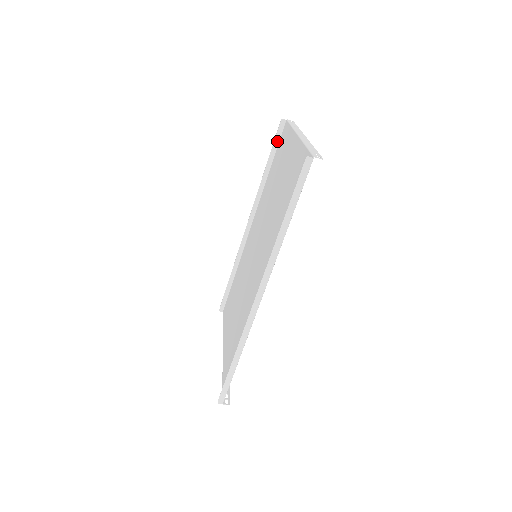
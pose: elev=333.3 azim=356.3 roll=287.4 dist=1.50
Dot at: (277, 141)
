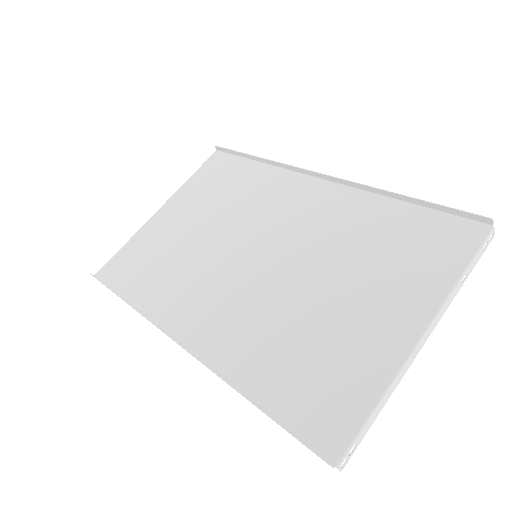
Dot at: (453, 212)
